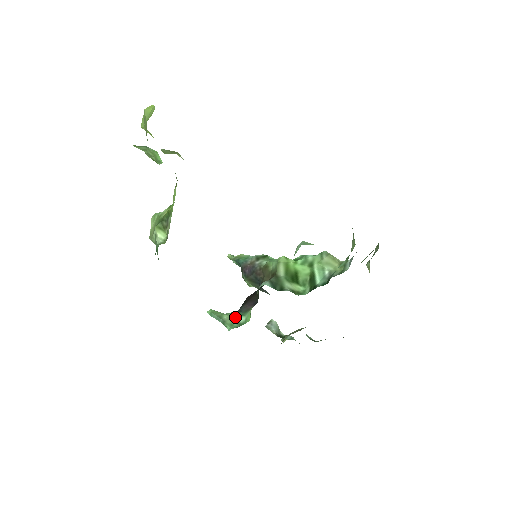
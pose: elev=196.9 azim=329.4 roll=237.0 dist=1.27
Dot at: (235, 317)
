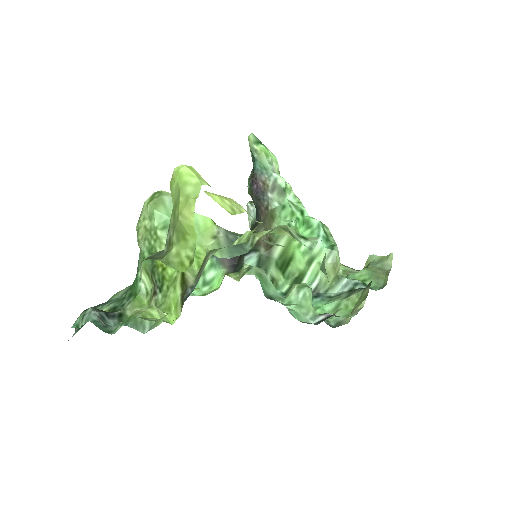
Dot at: (205, 268)
